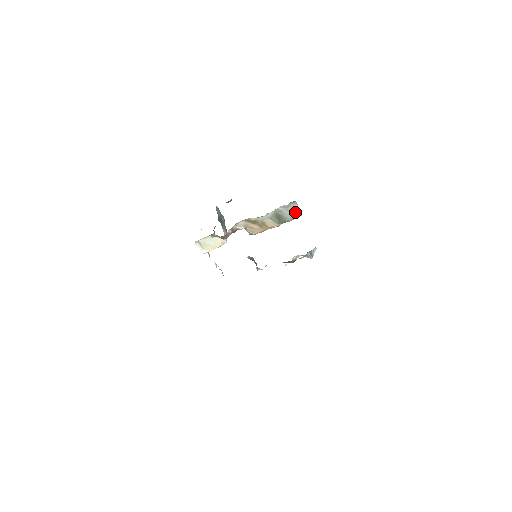
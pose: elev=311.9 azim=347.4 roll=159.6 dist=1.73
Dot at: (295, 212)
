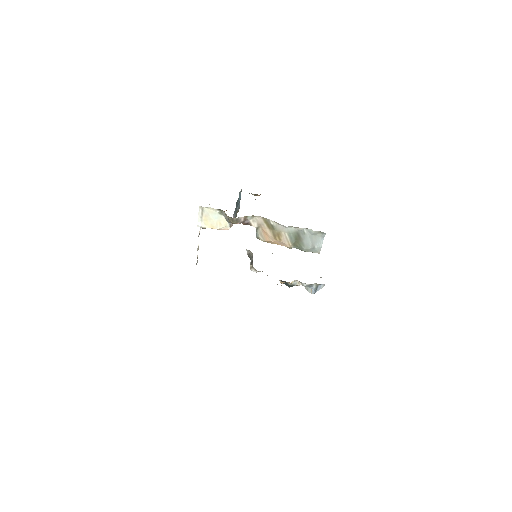
Dot at: (316, 245)
